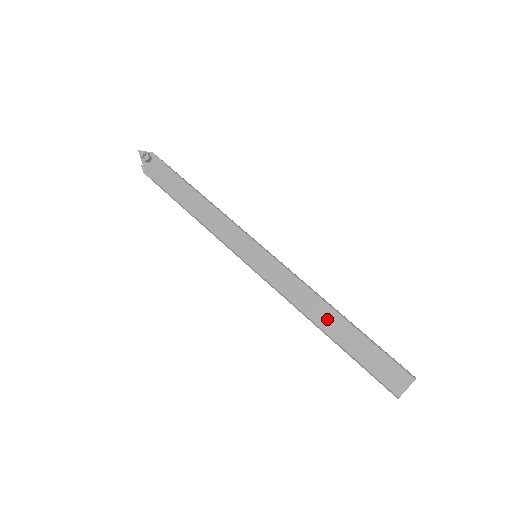
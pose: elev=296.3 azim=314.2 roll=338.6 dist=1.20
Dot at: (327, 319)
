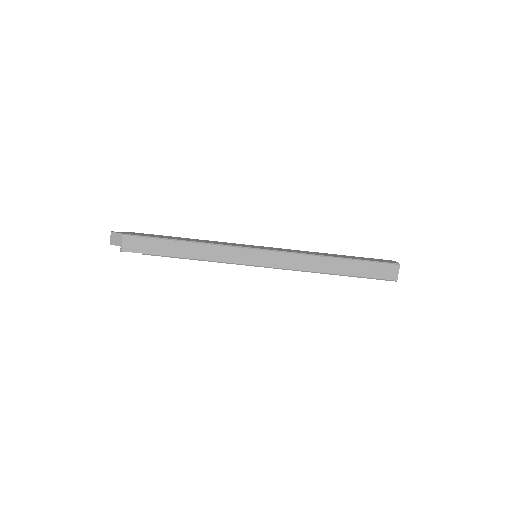
Dot at: occluded
